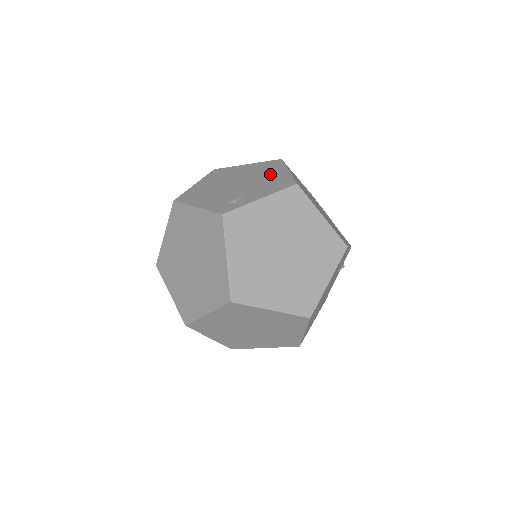
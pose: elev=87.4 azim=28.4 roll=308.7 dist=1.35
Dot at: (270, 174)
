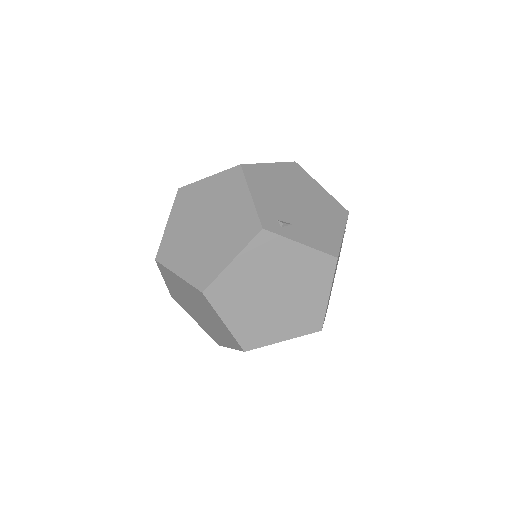
Dot at: (328, 221)
